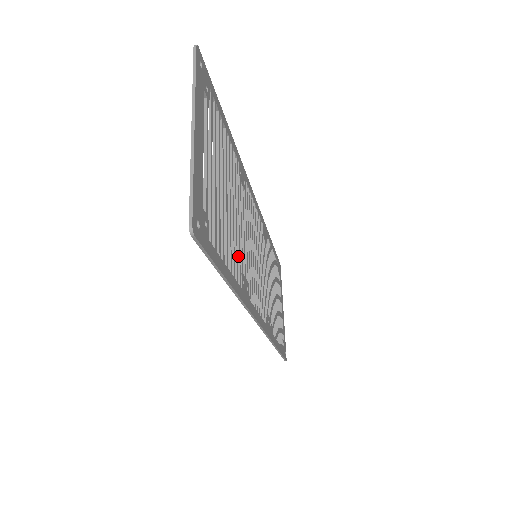
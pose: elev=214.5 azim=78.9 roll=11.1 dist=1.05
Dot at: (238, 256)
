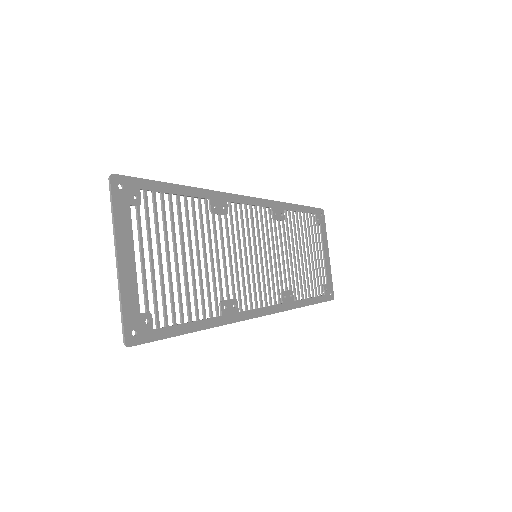
Dot at: (214, 291)
